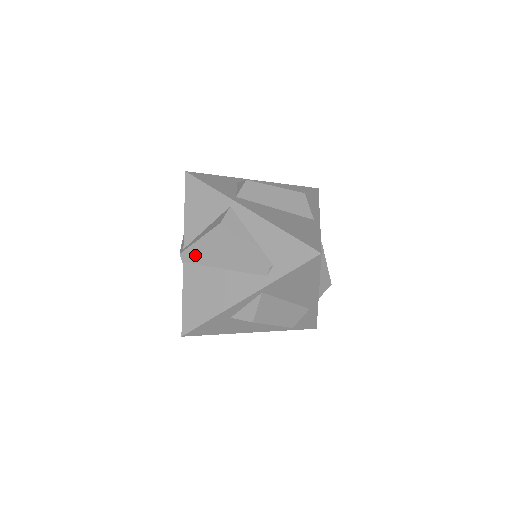
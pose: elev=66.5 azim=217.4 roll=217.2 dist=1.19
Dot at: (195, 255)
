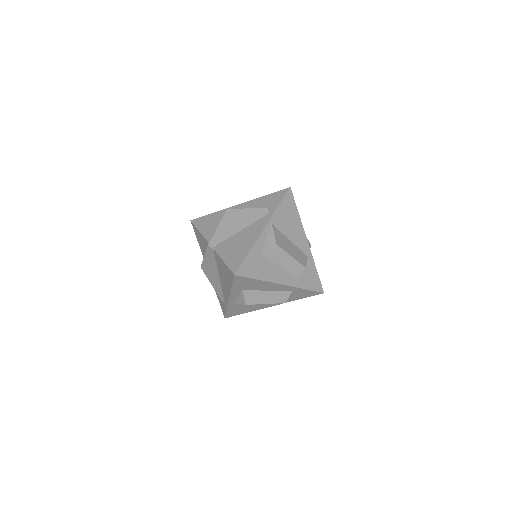
Dot at: (219, 237)
